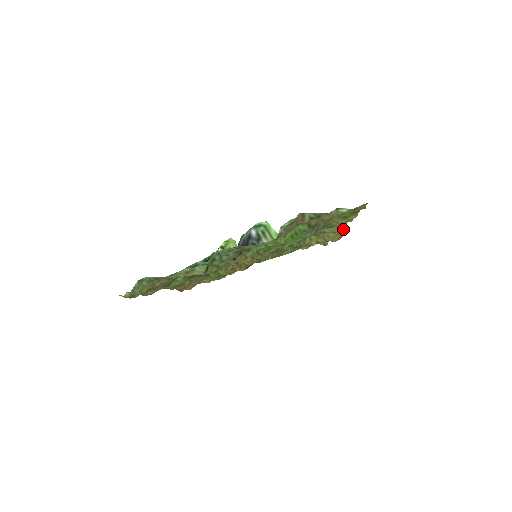
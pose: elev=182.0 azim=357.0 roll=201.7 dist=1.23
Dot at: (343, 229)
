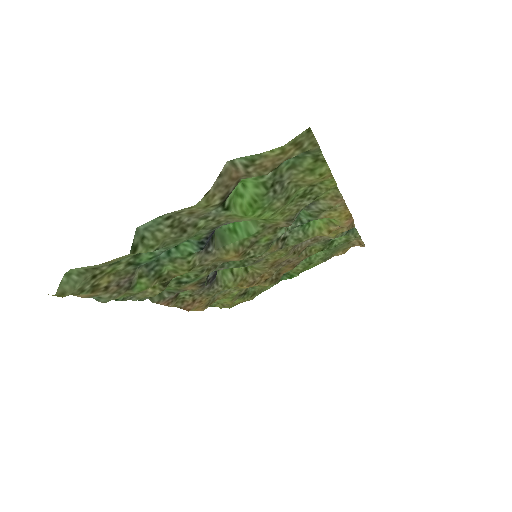
Dot at: (340, 201)
